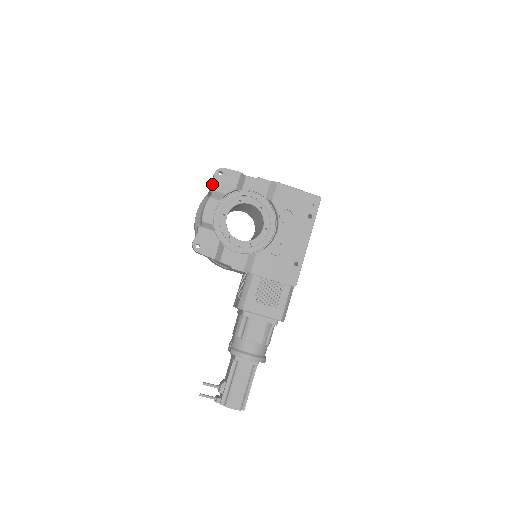
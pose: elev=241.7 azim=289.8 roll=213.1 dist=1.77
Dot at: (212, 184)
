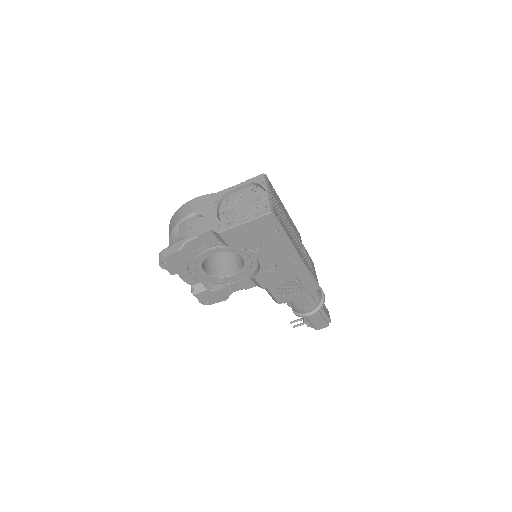
Dot at: occluded
